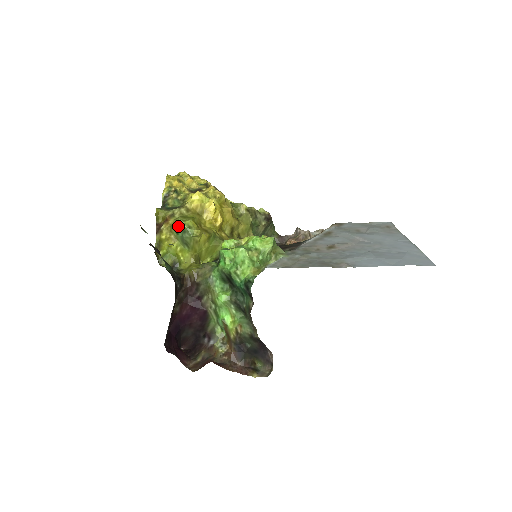
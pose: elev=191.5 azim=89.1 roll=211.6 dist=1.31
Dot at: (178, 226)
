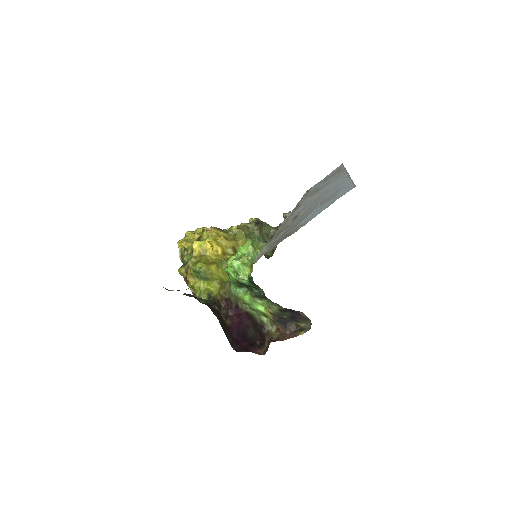
Dot at: (194, 272)
